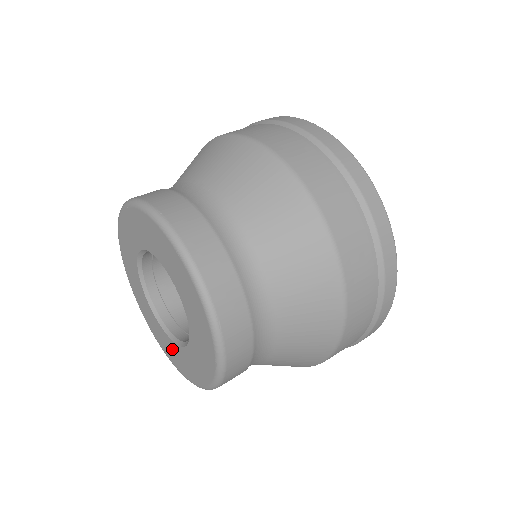
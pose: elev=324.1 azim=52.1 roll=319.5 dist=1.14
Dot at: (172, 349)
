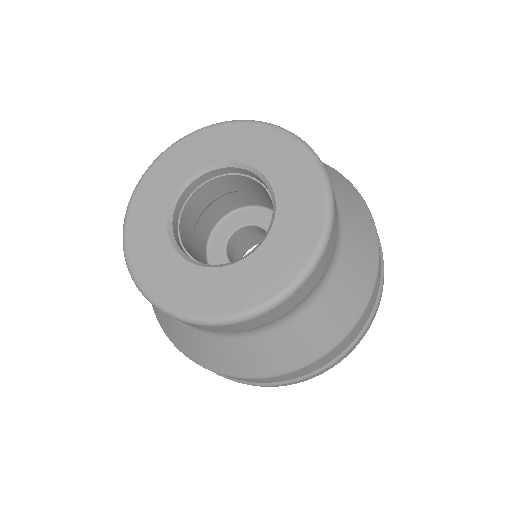
Dot at: (211, 284)
